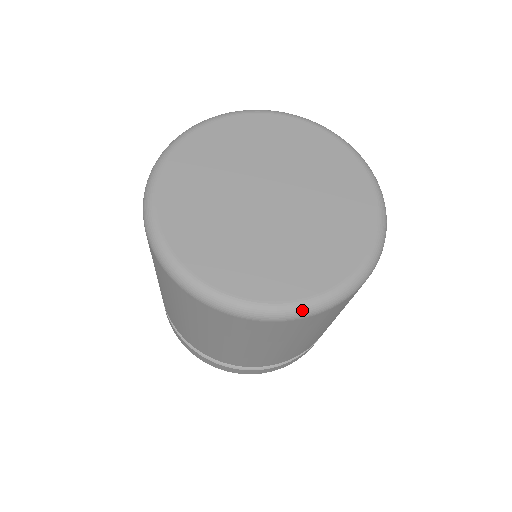
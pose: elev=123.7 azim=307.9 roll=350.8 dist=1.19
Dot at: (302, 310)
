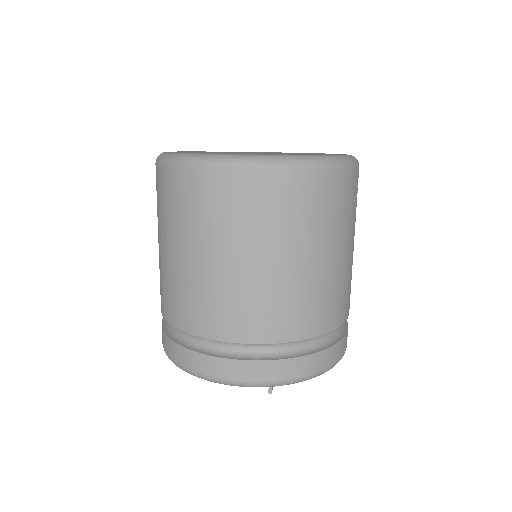
Dot at: (190, 157)
